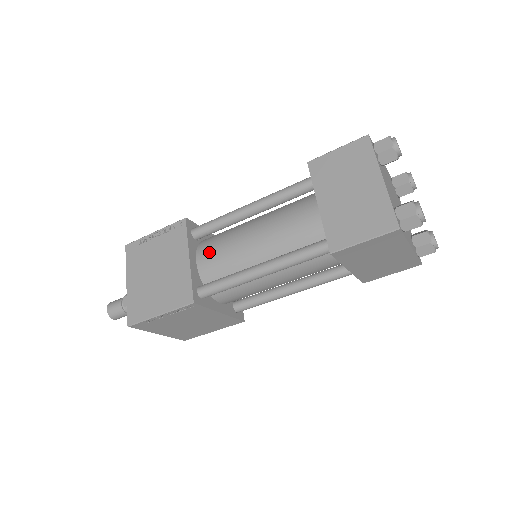
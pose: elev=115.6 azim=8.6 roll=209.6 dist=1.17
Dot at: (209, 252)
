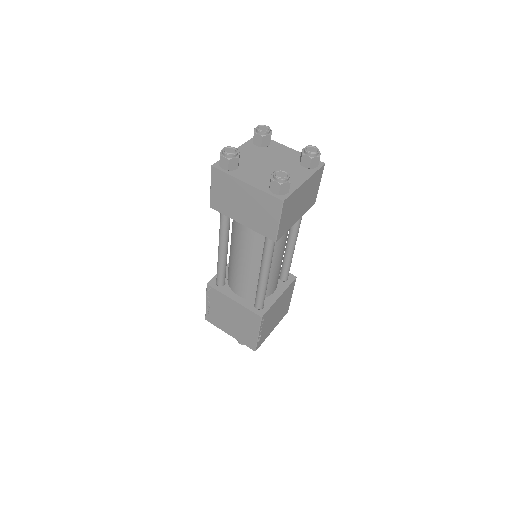
Dot at: (236, 286)
